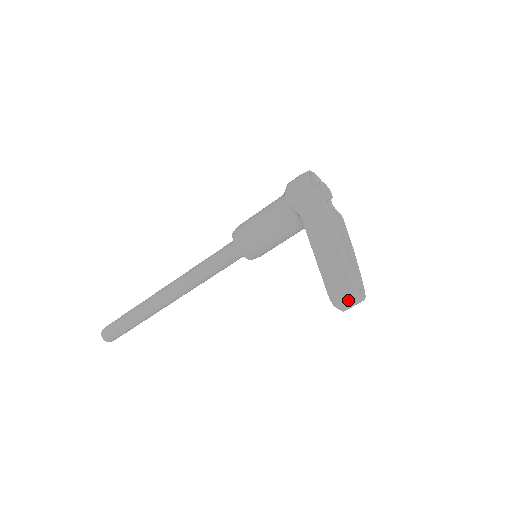
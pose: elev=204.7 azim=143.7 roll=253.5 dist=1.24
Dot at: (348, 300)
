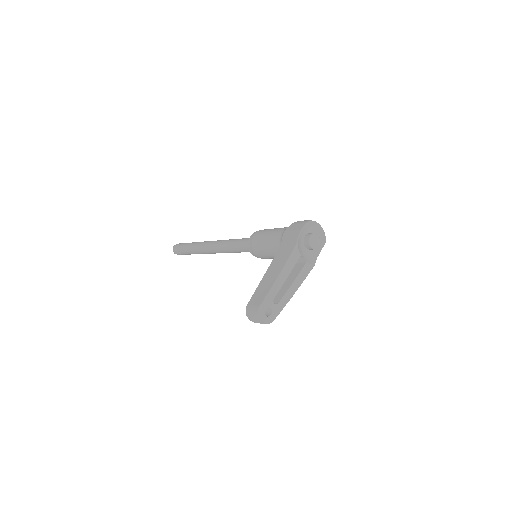
Dot at: (253, 316)
